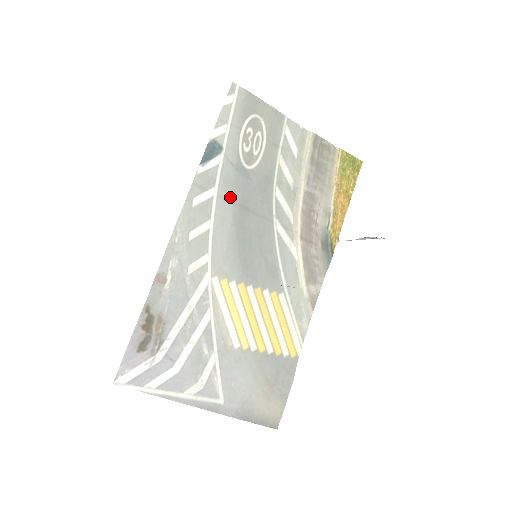
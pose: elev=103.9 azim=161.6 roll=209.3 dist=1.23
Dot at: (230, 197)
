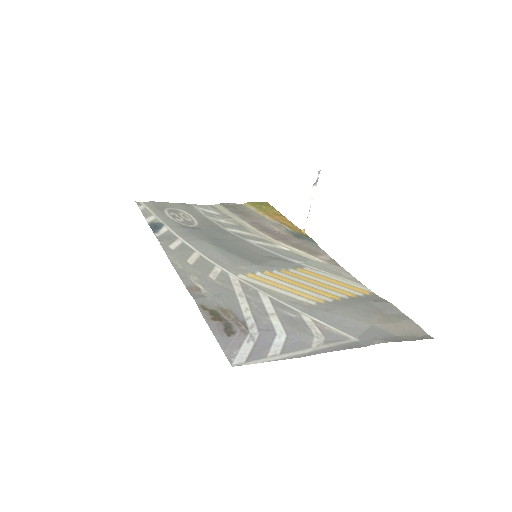
Dot at: (196, 238)
